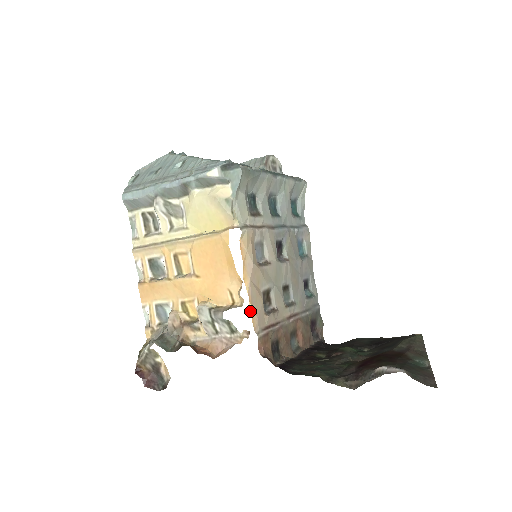
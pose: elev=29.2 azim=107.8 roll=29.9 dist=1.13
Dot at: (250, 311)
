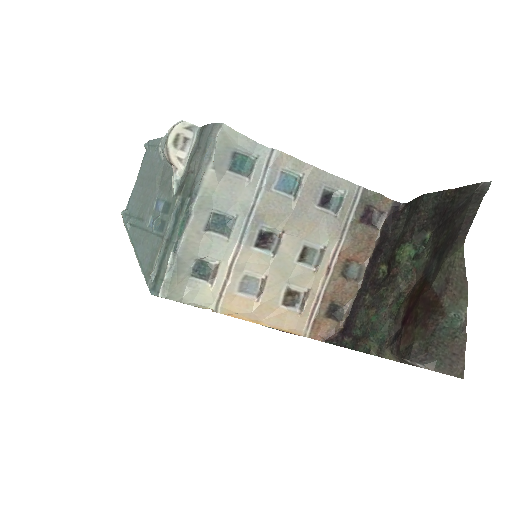
Dot at: (285, 331)
